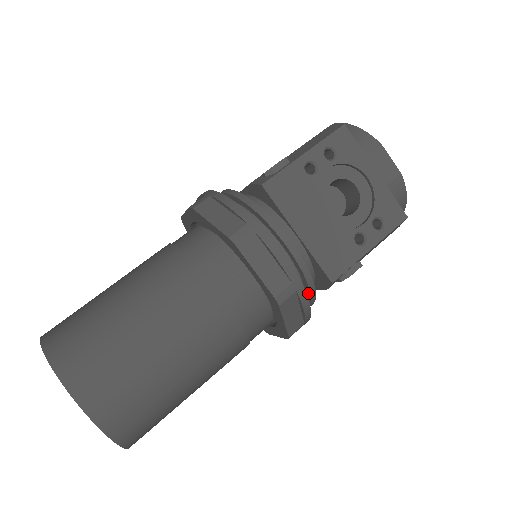
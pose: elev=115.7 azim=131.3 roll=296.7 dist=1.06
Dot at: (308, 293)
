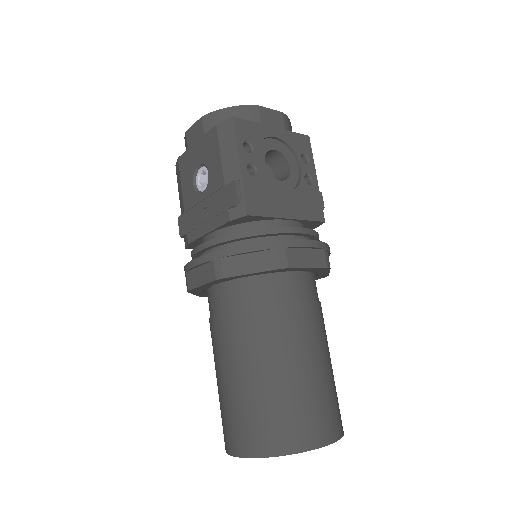
Dot at: occluded
